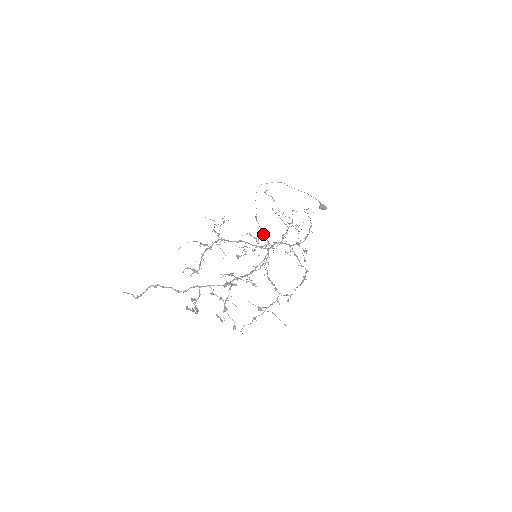
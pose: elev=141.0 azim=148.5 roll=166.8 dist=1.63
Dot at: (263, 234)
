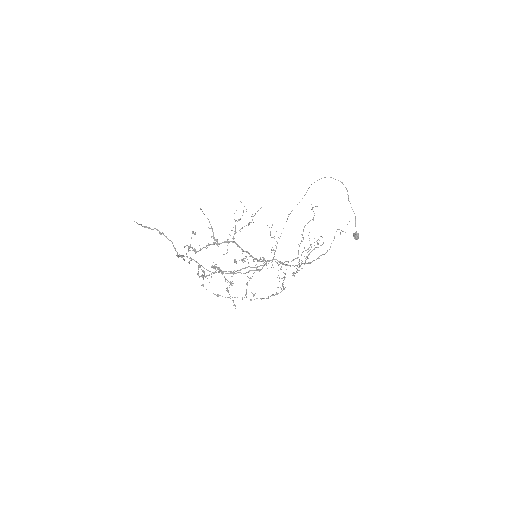
Dot at: occluded
